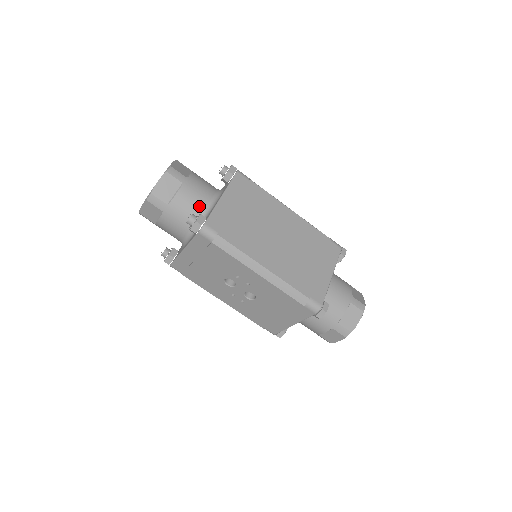
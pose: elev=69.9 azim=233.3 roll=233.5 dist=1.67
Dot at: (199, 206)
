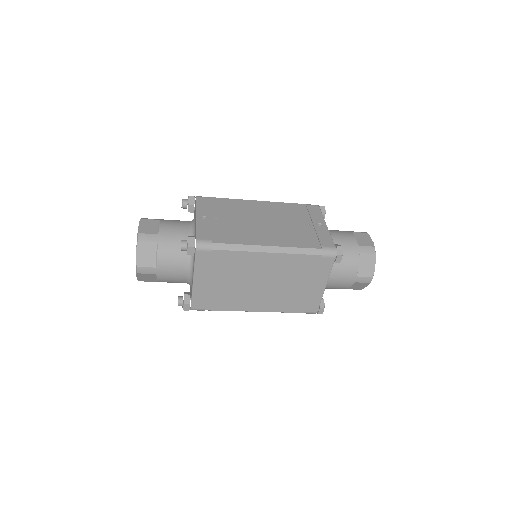
Dot at: (181, 280)
